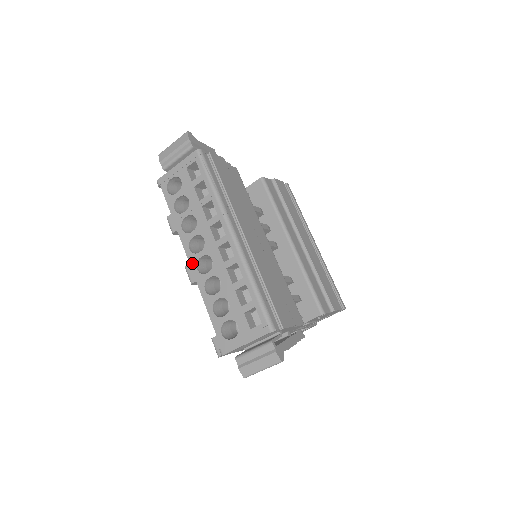
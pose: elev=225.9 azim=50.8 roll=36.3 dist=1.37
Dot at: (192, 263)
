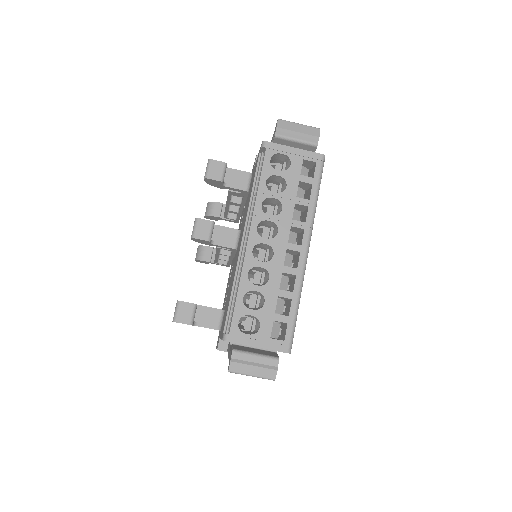
Dot at: (251, 241)
